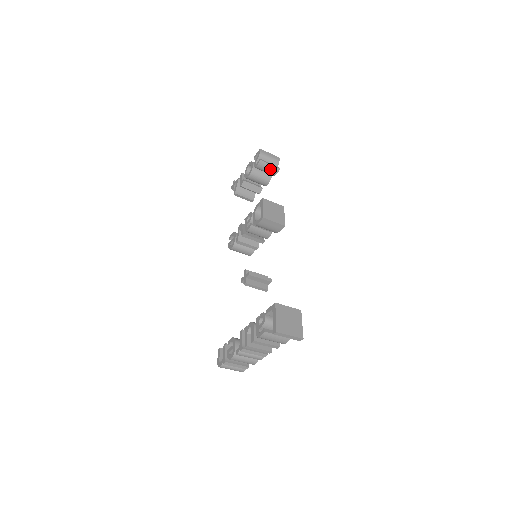
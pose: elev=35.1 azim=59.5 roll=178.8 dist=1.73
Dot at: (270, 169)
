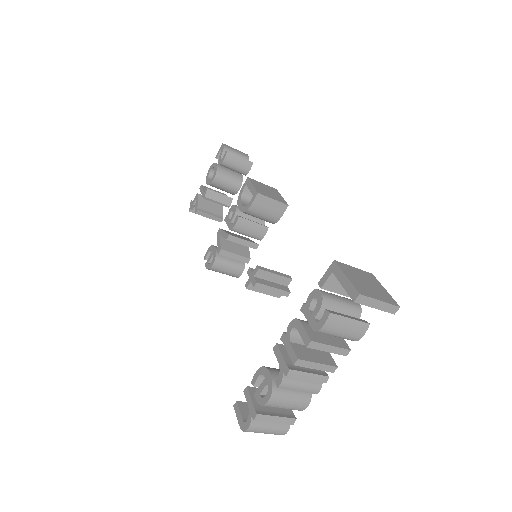
Dot at: (241, 164)
